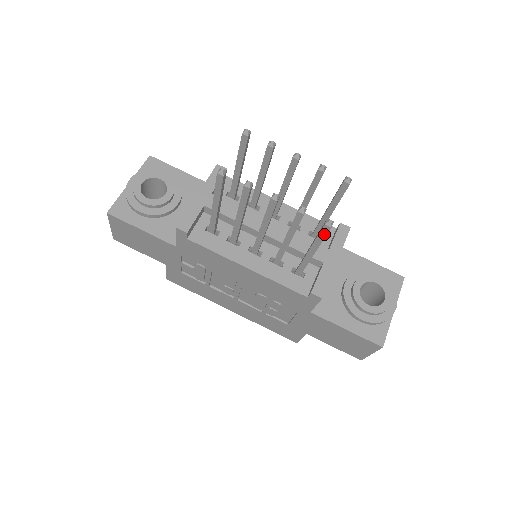
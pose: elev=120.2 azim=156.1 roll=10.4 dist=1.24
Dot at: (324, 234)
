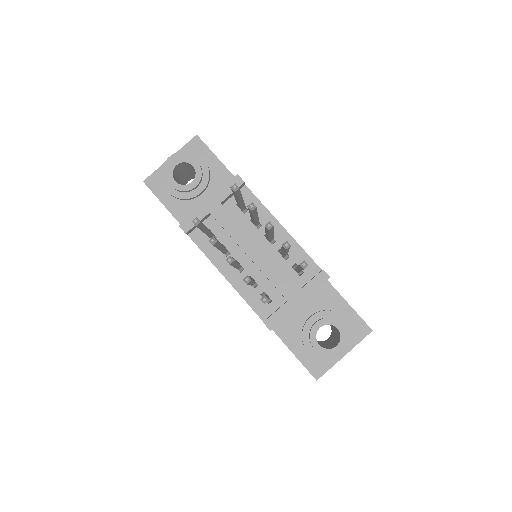
Dot at: occluded
